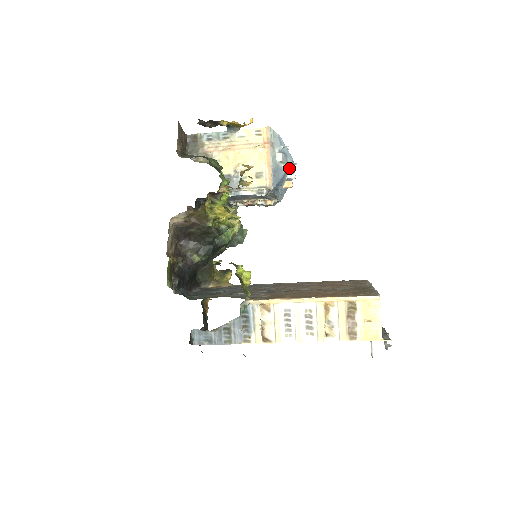
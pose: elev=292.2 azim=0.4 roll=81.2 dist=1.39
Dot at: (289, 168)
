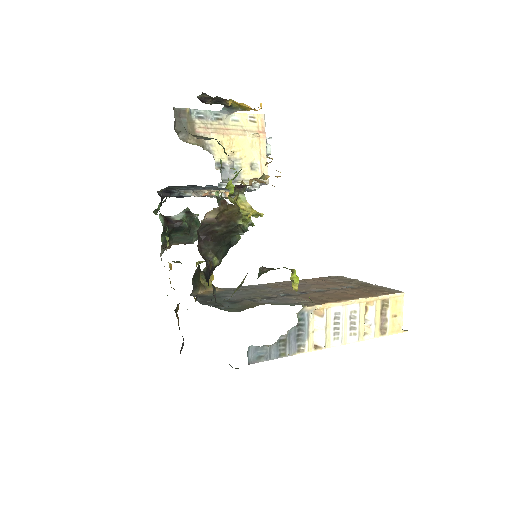
Dot at: occluded
